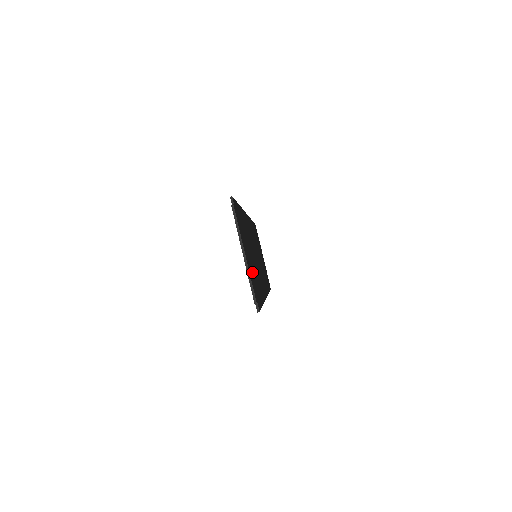
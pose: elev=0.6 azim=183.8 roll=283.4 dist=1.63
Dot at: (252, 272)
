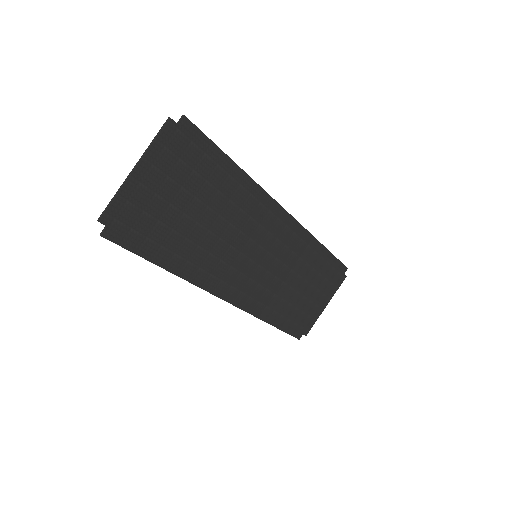
Dot at: (153, 210)
